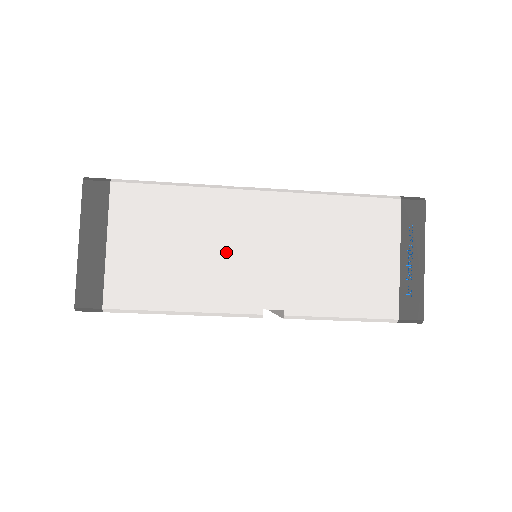
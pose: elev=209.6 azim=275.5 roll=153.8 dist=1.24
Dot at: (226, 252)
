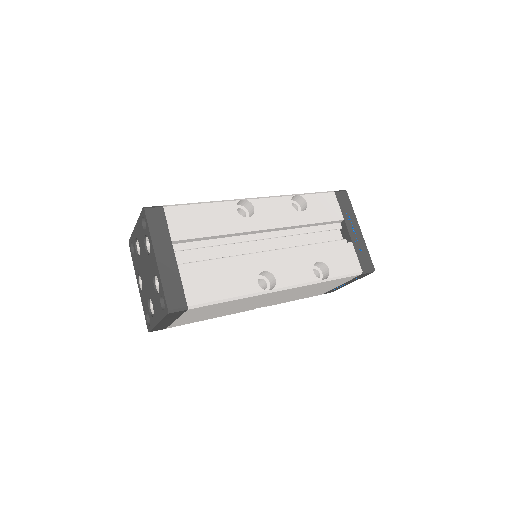
Dot at: (248, 305)
